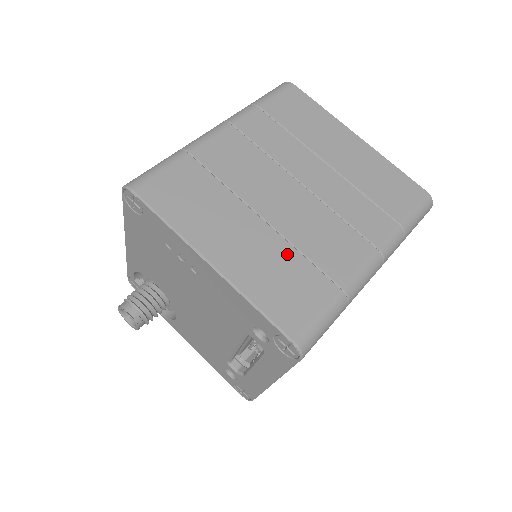
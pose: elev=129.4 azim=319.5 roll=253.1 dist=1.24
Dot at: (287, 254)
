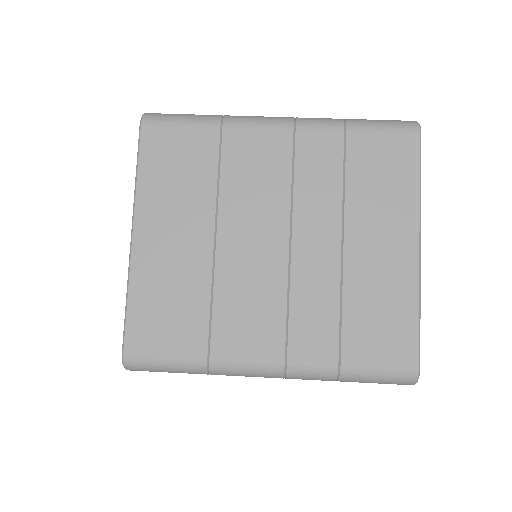
Dot at: (199, 287)
